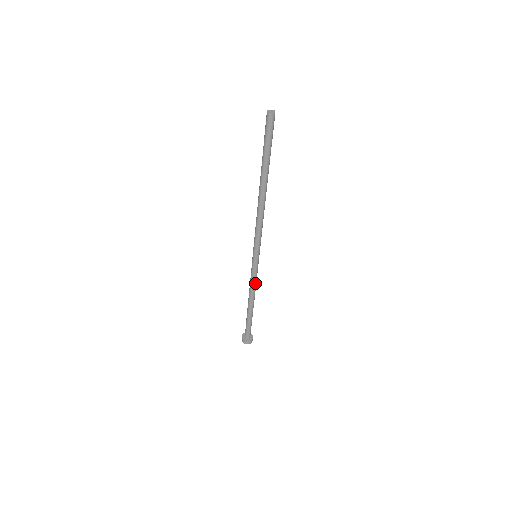
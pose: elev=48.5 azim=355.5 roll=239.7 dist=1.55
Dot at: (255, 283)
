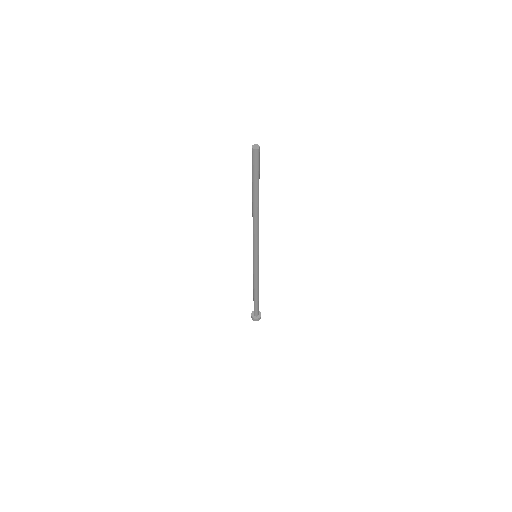
Dot at: (255, 277)
